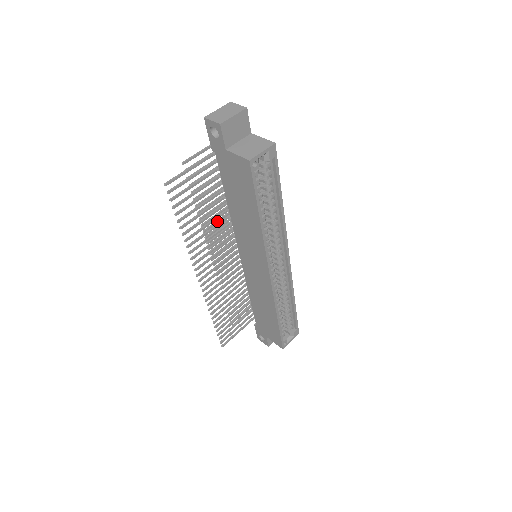
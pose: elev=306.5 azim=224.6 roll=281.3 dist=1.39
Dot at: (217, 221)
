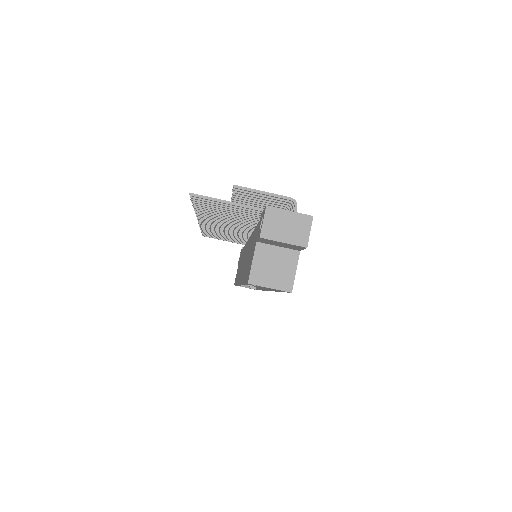
Dot at: occluded
